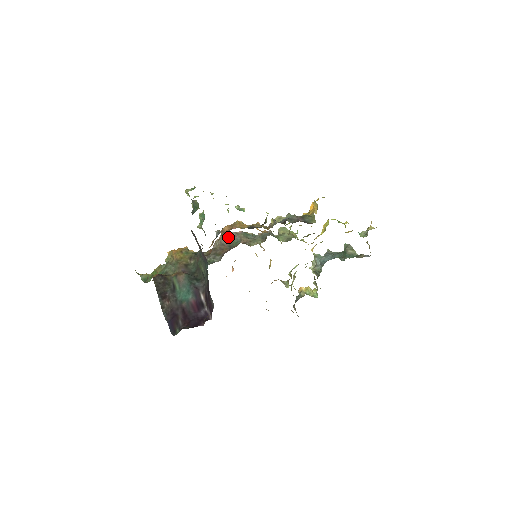
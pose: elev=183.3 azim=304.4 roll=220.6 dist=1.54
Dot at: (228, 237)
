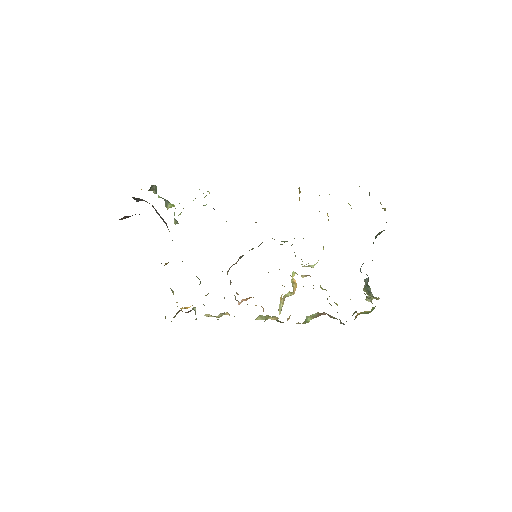
Dot at: (236, 263)
